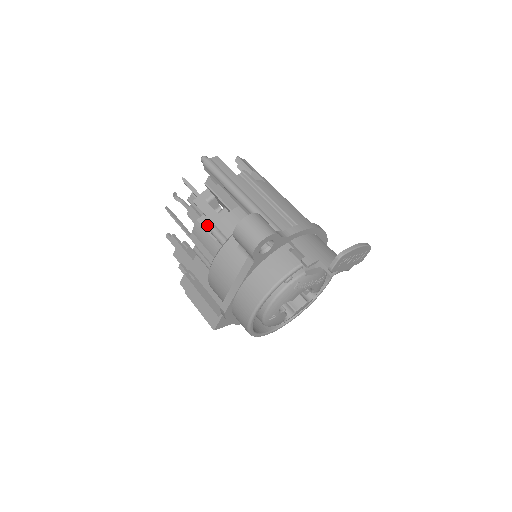
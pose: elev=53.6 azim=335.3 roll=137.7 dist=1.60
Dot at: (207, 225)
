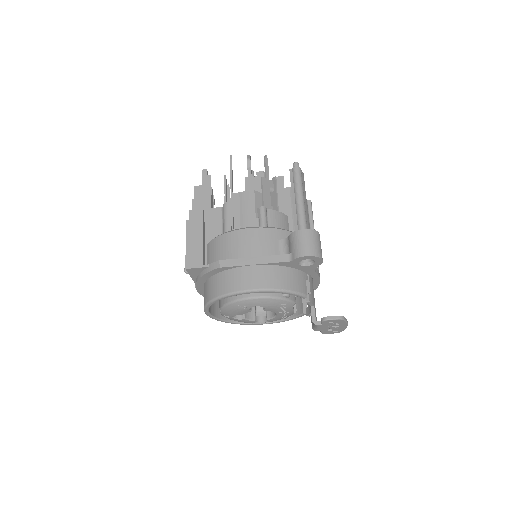
Dot at: (258, 202)
